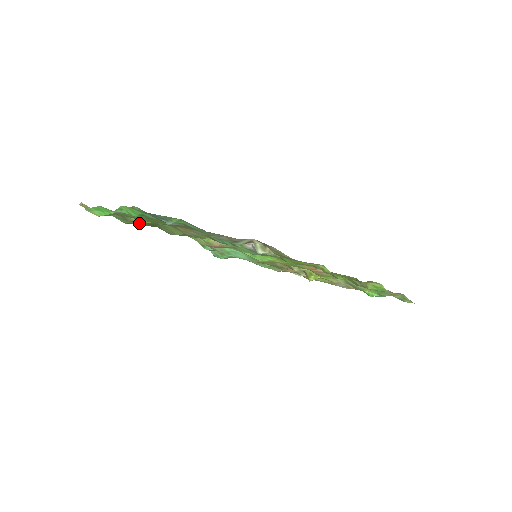
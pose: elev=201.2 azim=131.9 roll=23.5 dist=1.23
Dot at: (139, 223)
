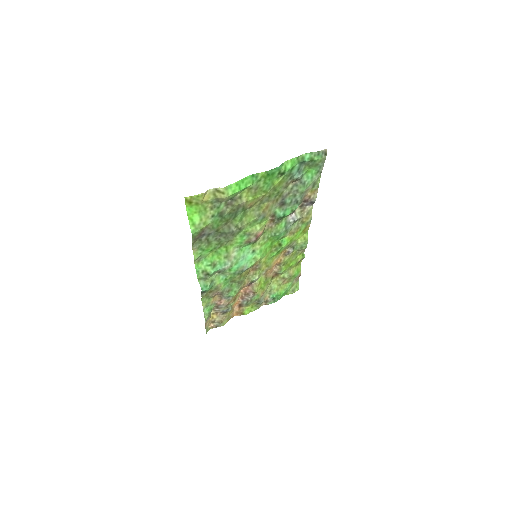
Dot at: (218, 221)
